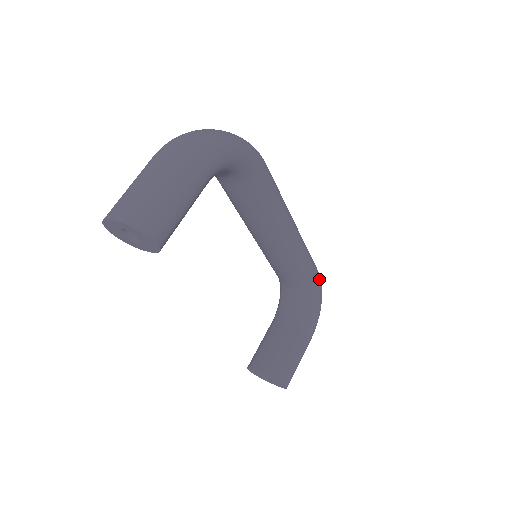
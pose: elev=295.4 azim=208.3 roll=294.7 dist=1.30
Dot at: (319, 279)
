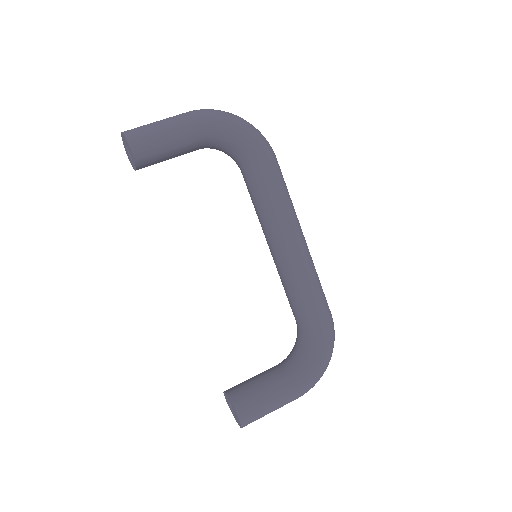
Dot at: (327, 325)
